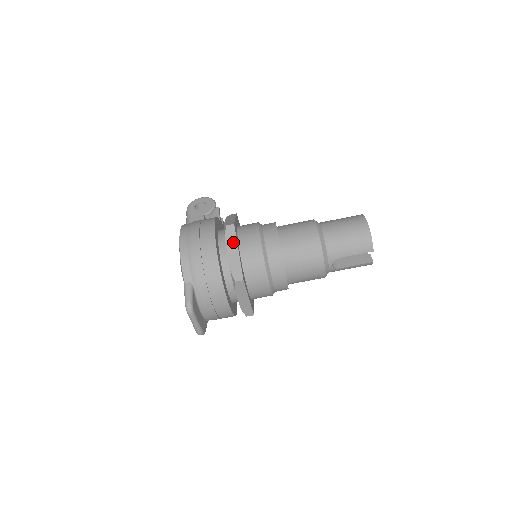
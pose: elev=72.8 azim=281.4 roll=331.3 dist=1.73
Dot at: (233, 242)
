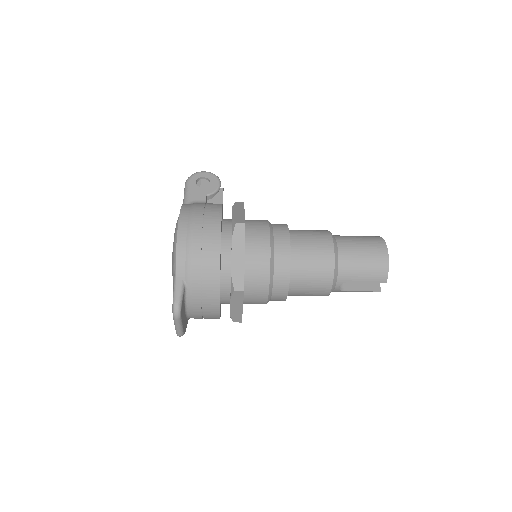
Dot at: (240, 244)
